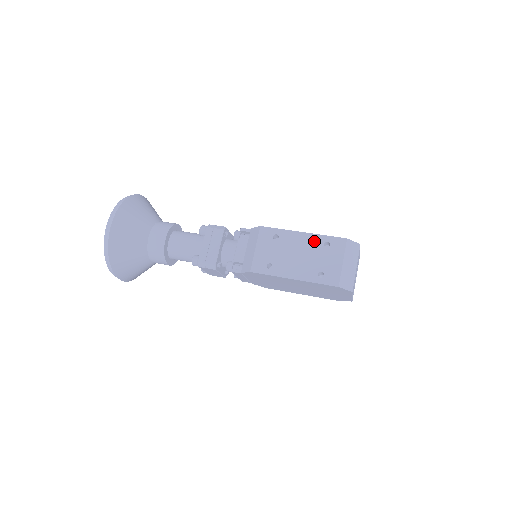
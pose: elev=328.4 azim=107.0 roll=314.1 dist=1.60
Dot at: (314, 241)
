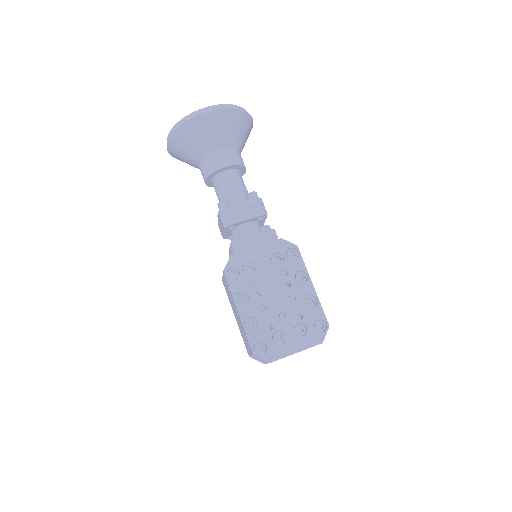
Dot at: (241, 325)
